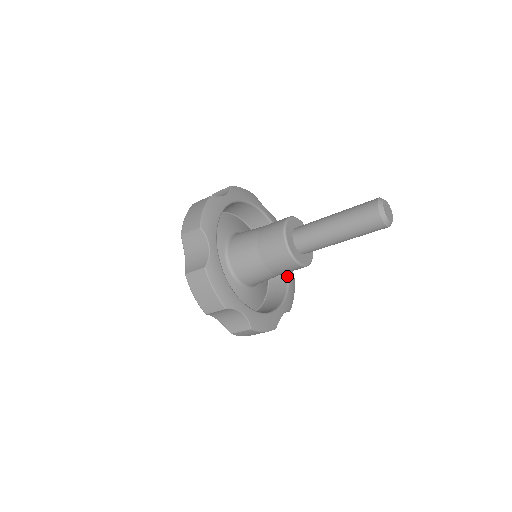
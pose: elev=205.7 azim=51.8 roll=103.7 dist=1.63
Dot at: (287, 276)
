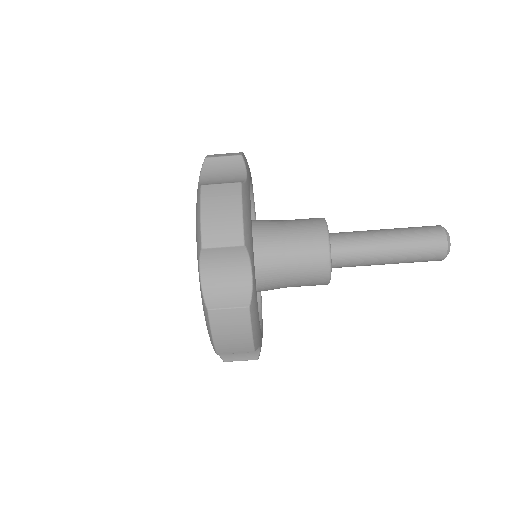
Dot at: occluded
